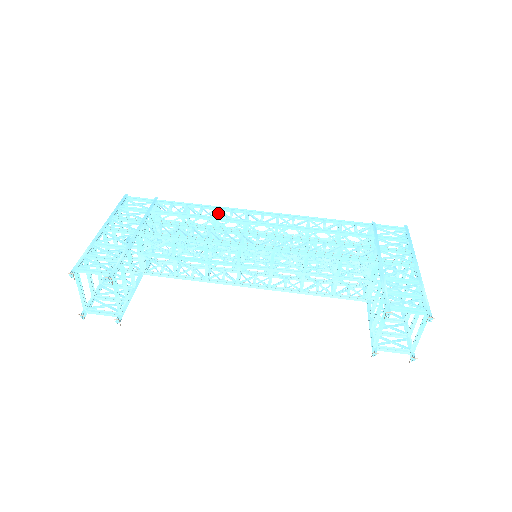
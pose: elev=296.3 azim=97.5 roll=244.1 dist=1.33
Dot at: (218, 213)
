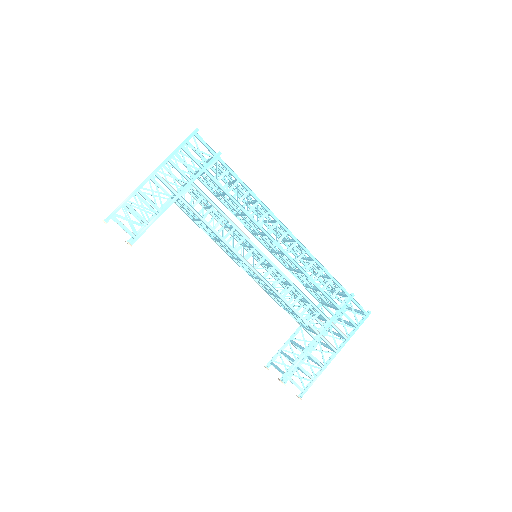
Dot at: (257, 202)
